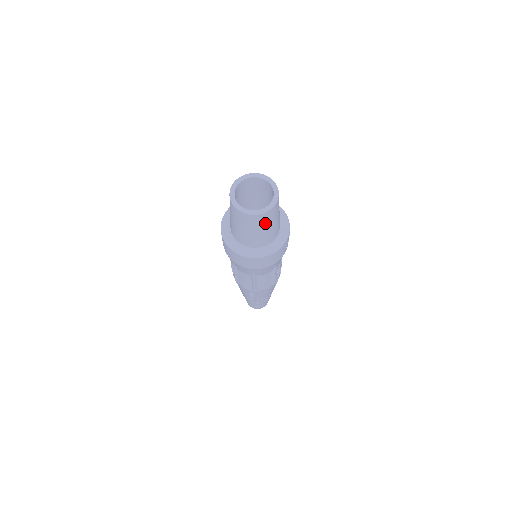
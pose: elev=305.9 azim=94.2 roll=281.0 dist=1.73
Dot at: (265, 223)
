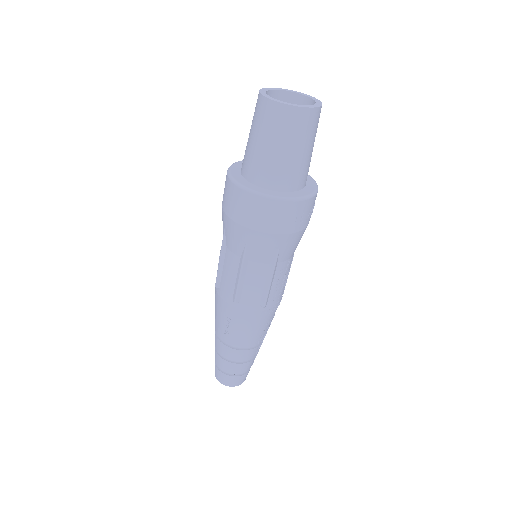
Dot at: (291, 133)
